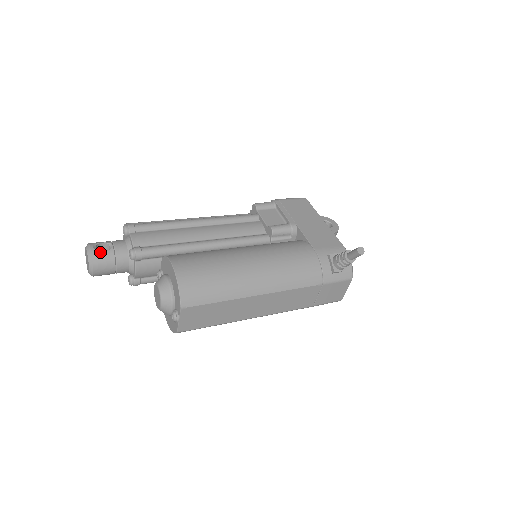
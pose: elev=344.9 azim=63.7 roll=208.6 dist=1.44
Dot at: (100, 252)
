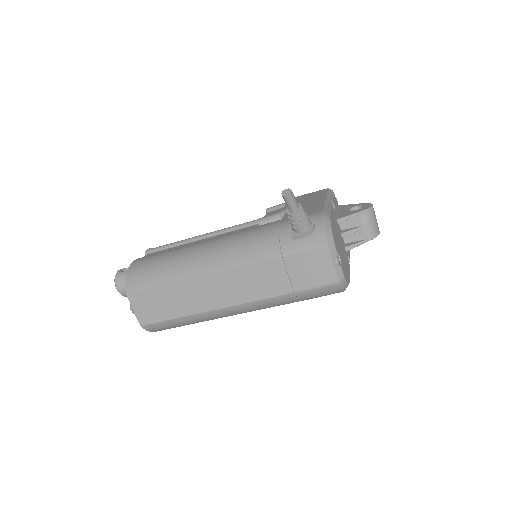
Dot at: (122, 272)
